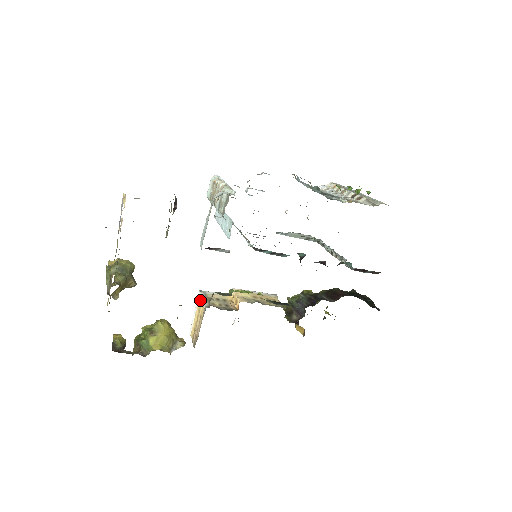
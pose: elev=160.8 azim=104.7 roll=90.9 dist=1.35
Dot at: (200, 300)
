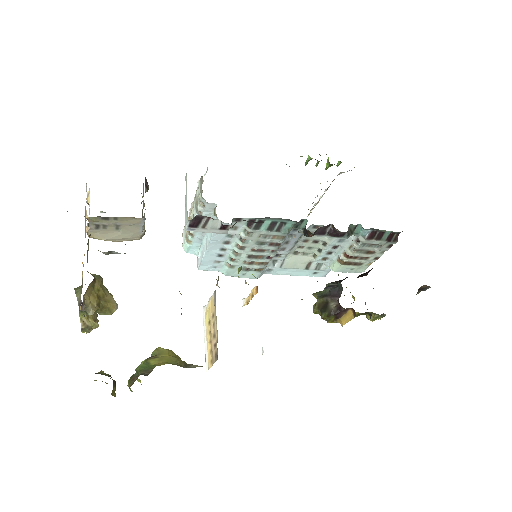
Dot at: (206, 311)
